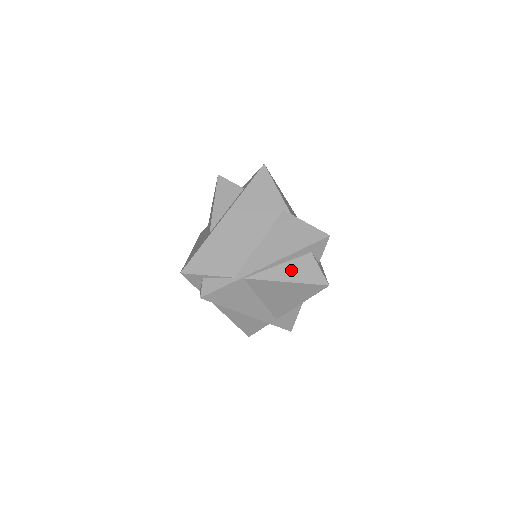
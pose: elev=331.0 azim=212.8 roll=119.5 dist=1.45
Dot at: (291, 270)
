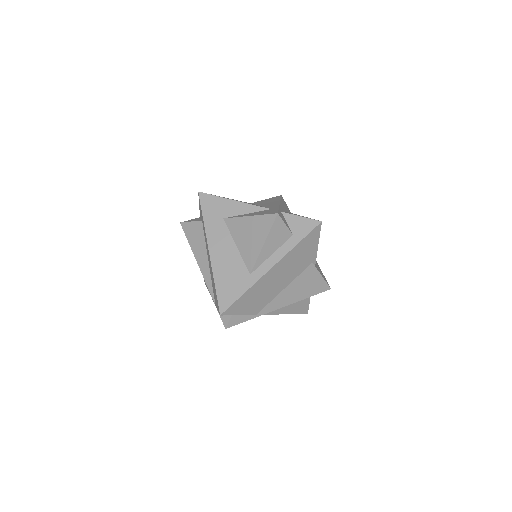
Dot at: (293, 306)
